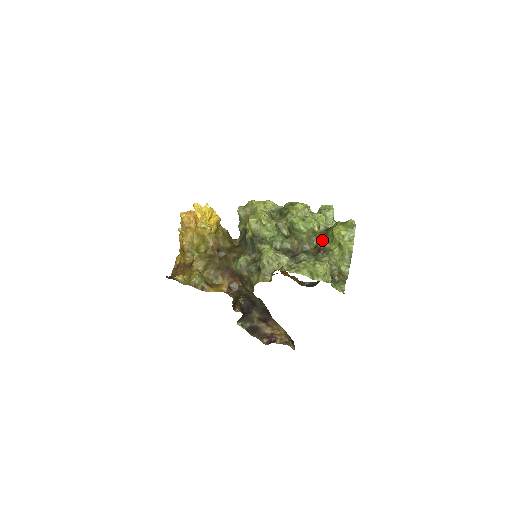
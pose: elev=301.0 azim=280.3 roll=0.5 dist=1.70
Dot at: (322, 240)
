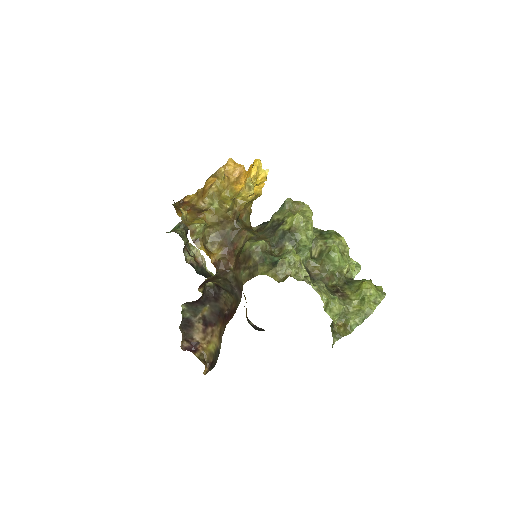
Dot at: (344, 285)
